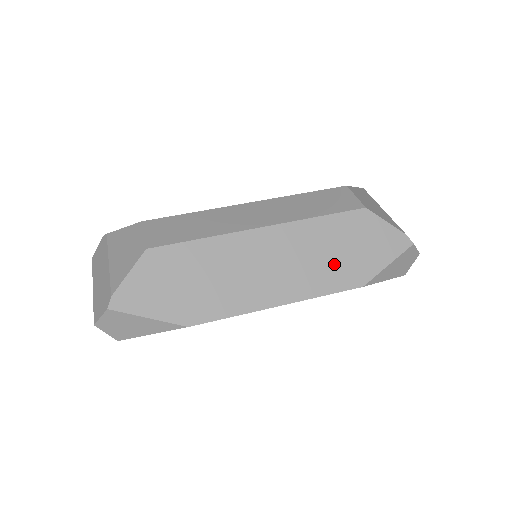
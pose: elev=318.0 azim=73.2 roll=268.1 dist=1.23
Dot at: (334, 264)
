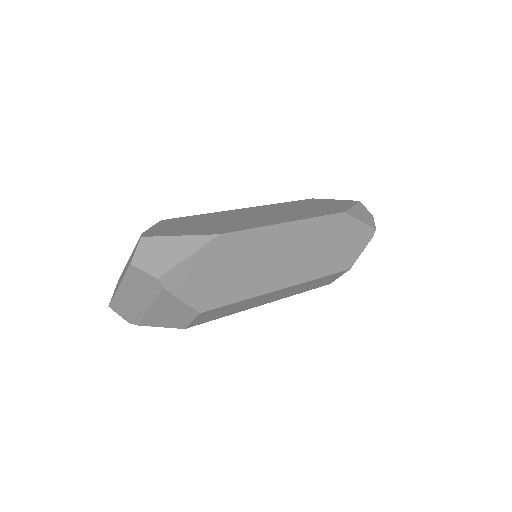
Dot at: (313, 210)
